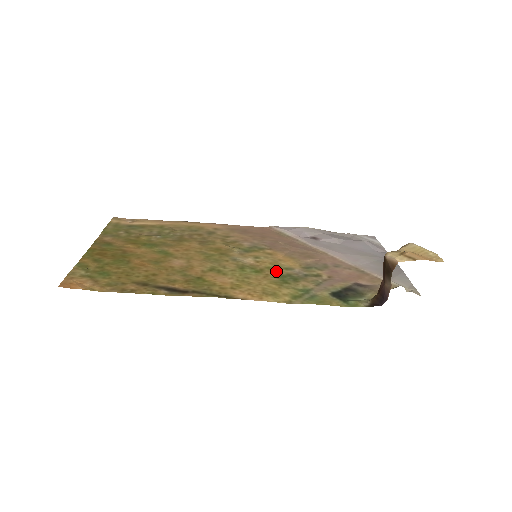
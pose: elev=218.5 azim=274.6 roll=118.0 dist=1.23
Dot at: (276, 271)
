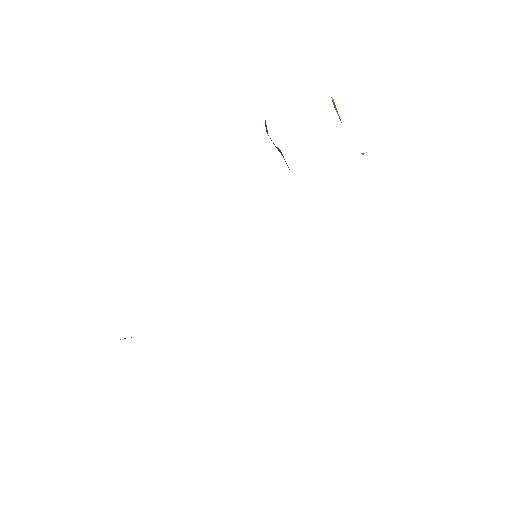
Dot at: occluded
